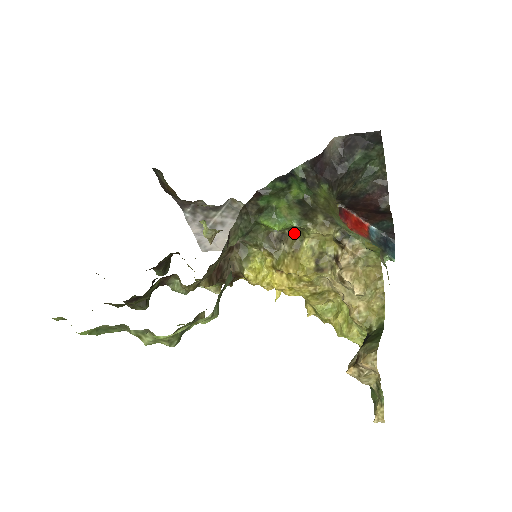
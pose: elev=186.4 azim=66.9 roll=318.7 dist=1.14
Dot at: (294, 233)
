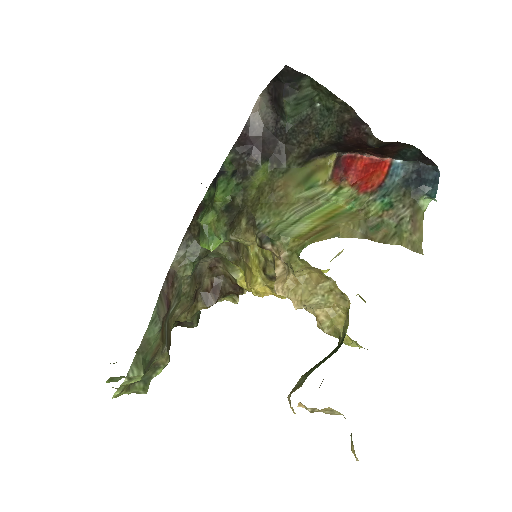
Dot at: occluded
